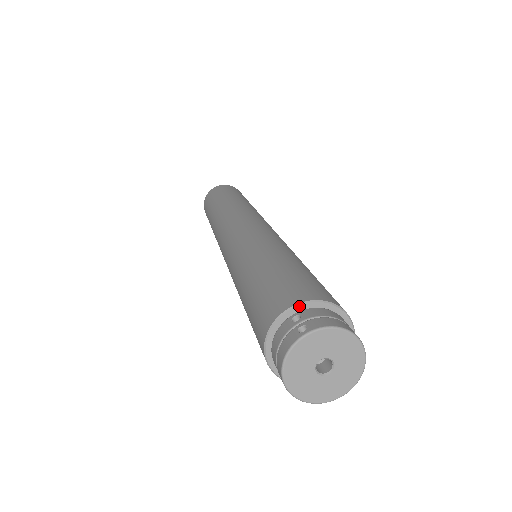
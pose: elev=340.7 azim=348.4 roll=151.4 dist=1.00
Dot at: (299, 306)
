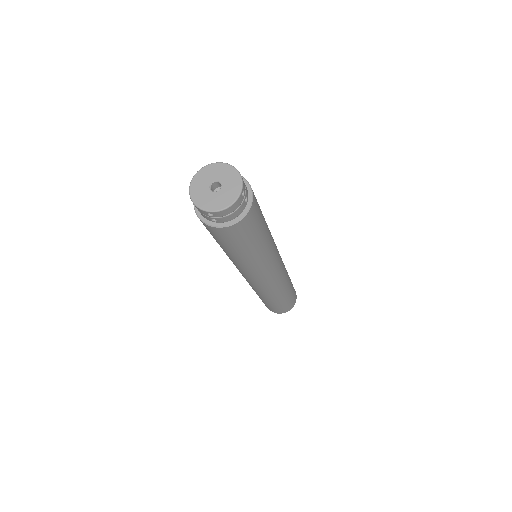
Dot at: occluded
